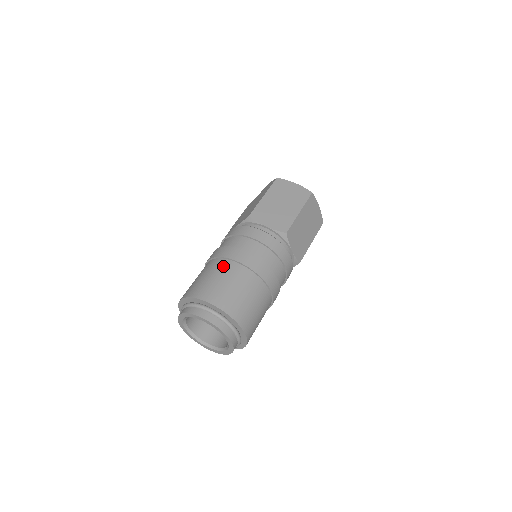
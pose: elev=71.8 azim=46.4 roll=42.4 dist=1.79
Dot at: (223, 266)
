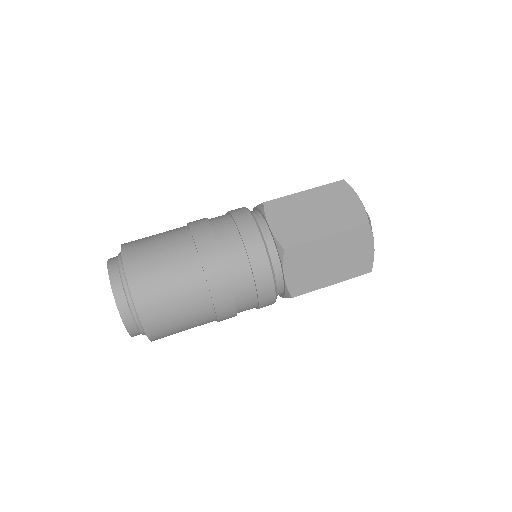
Dot at: (179, 238)
